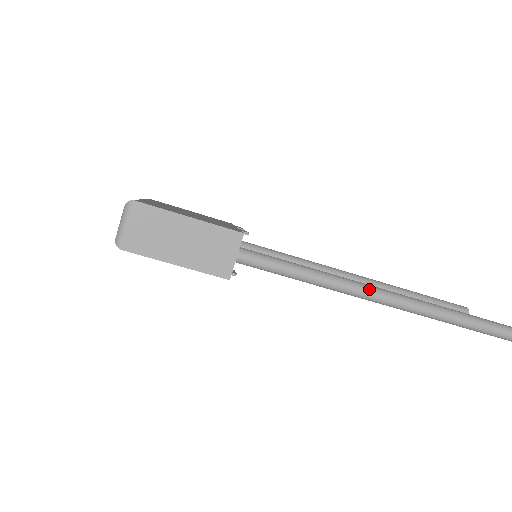
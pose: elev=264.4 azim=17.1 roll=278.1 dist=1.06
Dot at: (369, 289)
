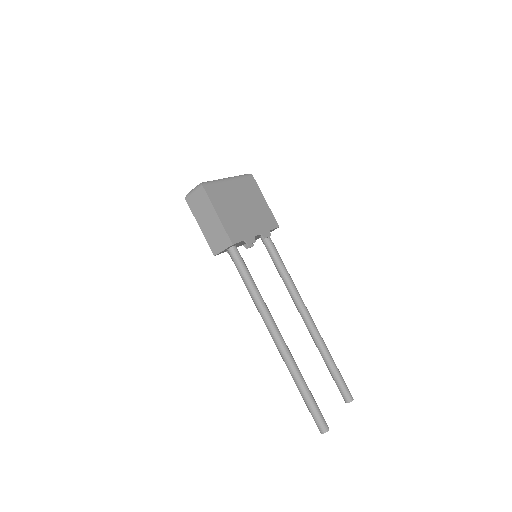
Dot at: (271, 327)
